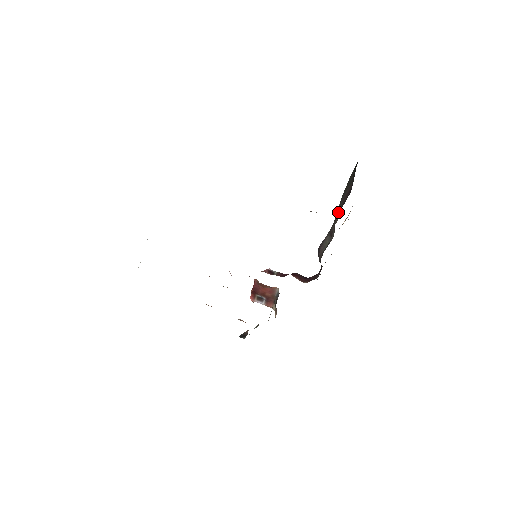
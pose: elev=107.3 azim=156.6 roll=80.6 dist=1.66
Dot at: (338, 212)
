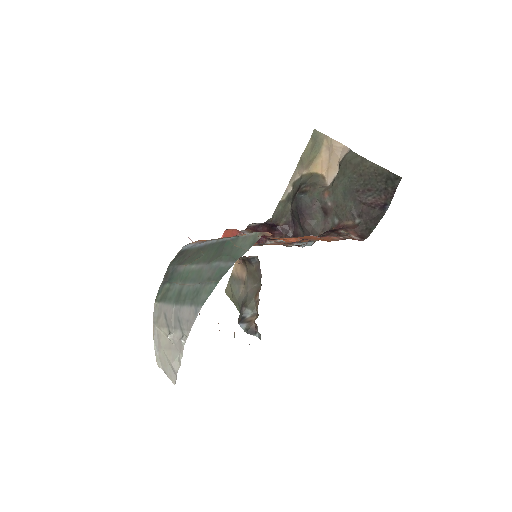
Dot at: (354, 214)
